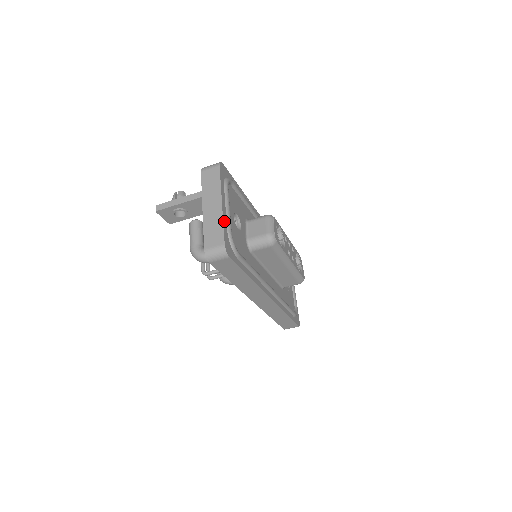
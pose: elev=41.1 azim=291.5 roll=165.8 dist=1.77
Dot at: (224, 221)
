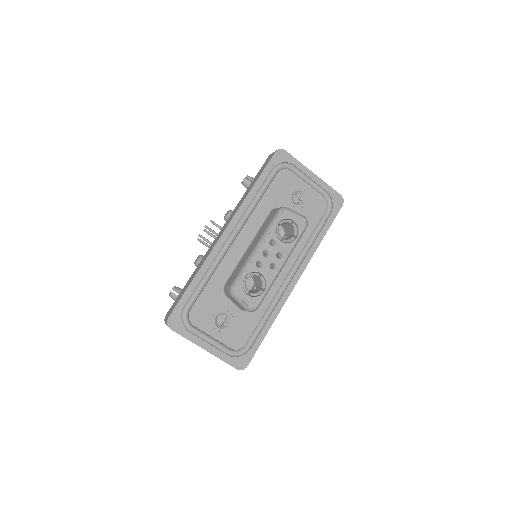
Dot at: (220, 356)
